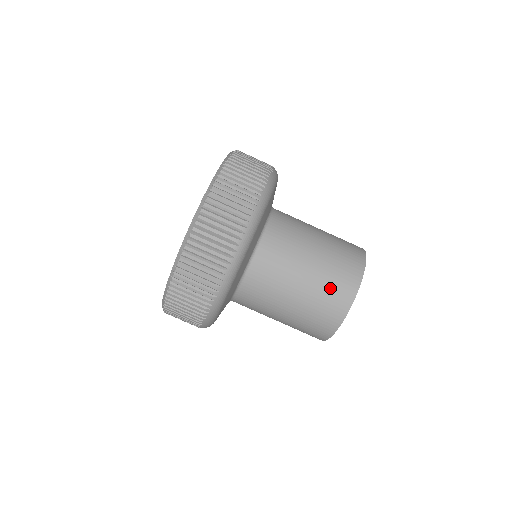
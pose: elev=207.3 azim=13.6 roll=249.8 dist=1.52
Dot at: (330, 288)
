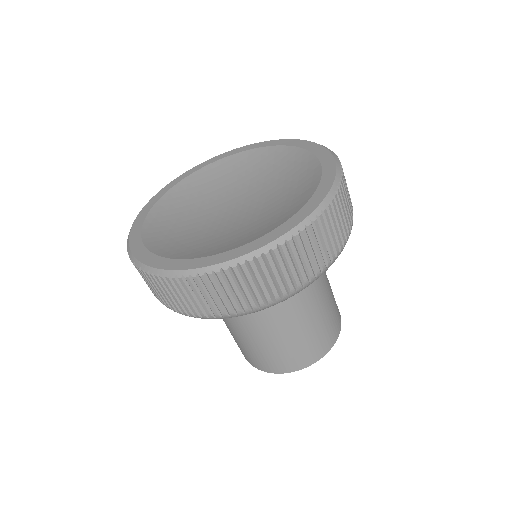
Dot at: (269, 356)
